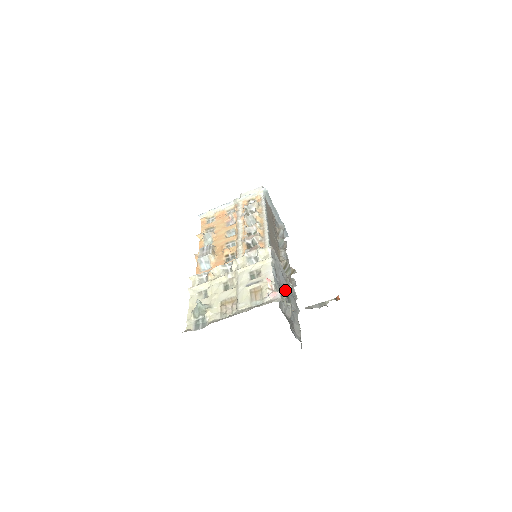
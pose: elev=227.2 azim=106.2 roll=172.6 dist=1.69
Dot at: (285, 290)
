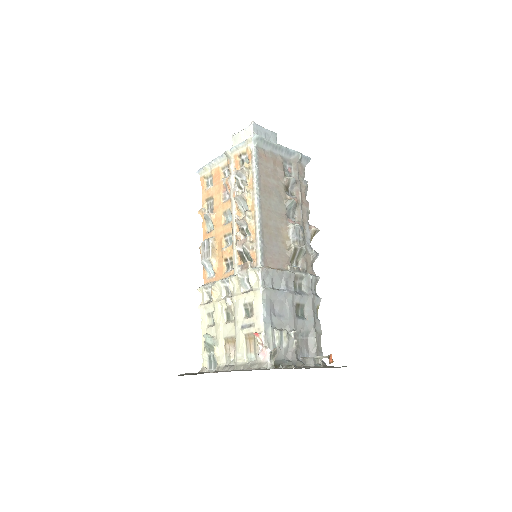
Dot at: (290, 307)
